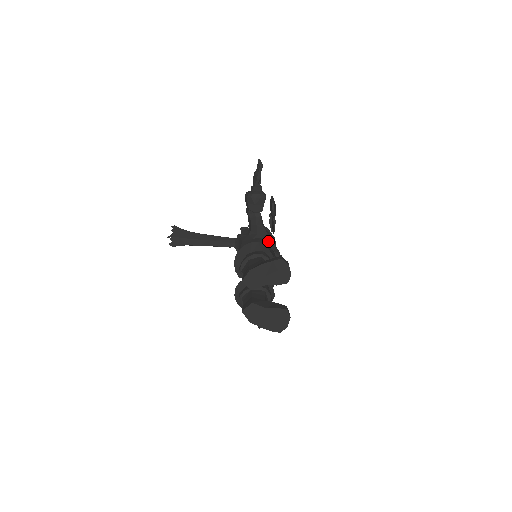
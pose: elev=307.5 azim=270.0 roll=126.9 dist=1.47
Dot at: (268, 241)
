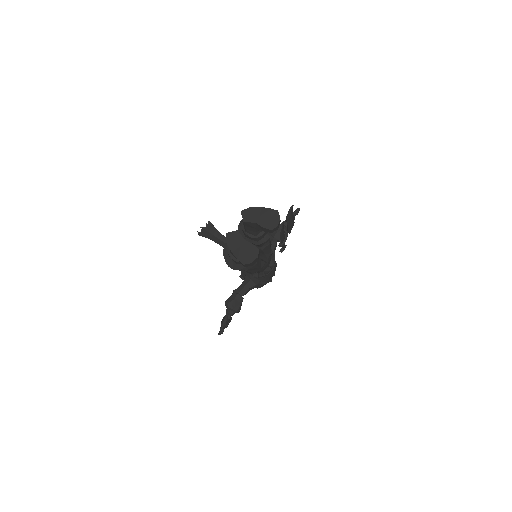
Dot at: occluded
